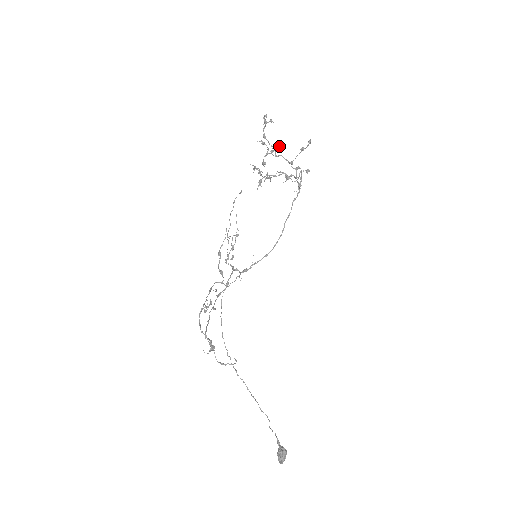
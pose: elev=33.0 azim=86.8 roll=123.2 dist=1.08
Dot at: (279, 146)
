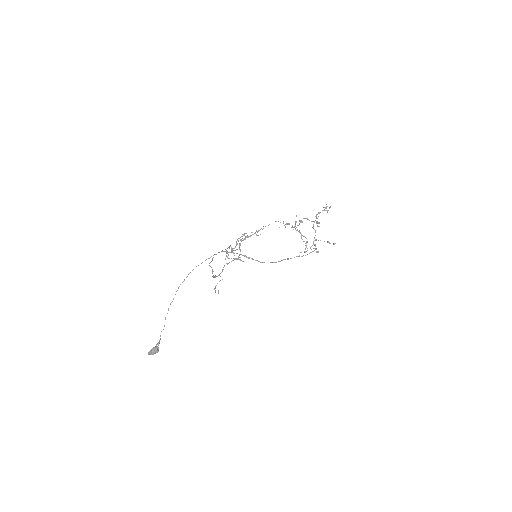
Dot at: occluded
